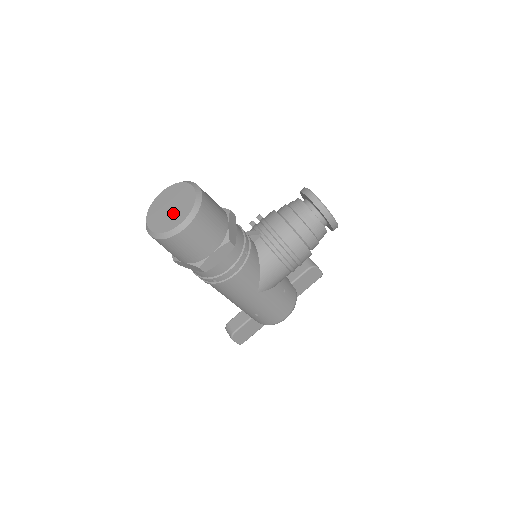
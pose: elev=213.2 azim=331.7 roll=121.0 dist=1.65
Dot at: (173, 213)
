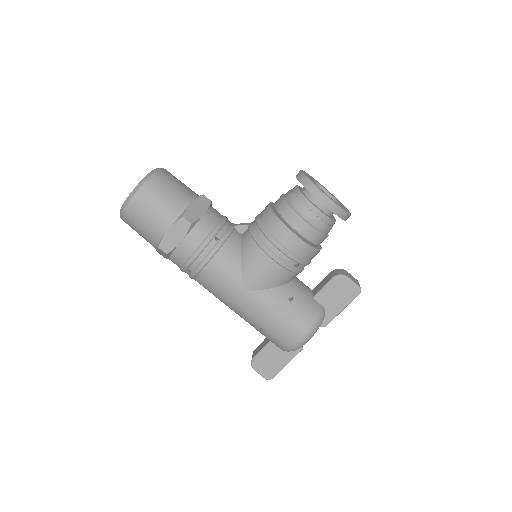
Dot at: occluded
